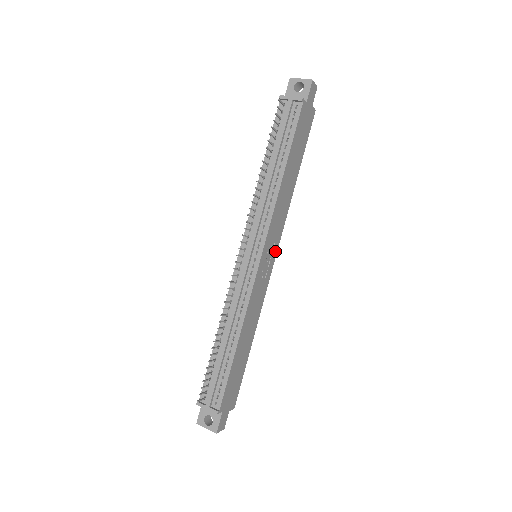
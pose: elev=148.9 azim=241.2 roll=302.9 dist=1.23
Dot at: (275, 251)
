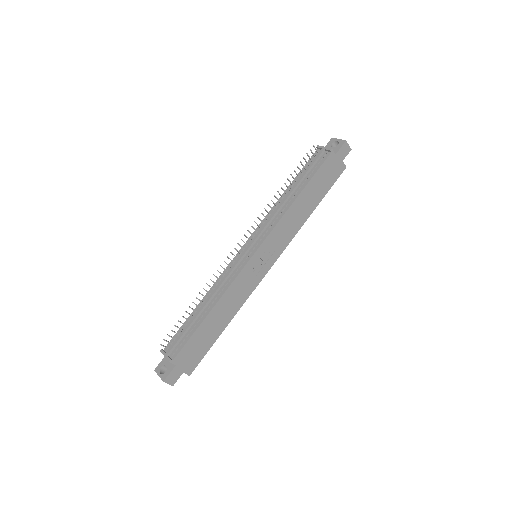
Dot at: (273, 259)
